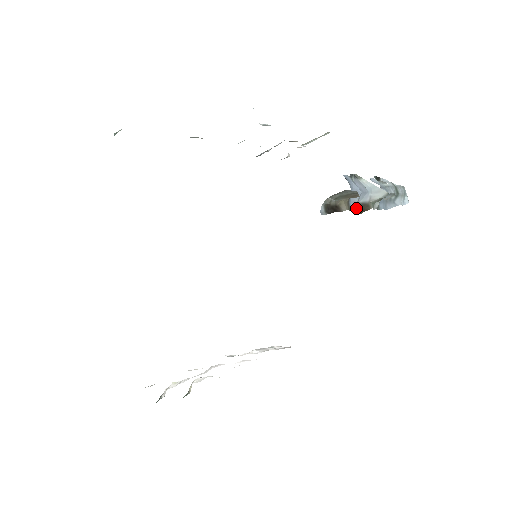
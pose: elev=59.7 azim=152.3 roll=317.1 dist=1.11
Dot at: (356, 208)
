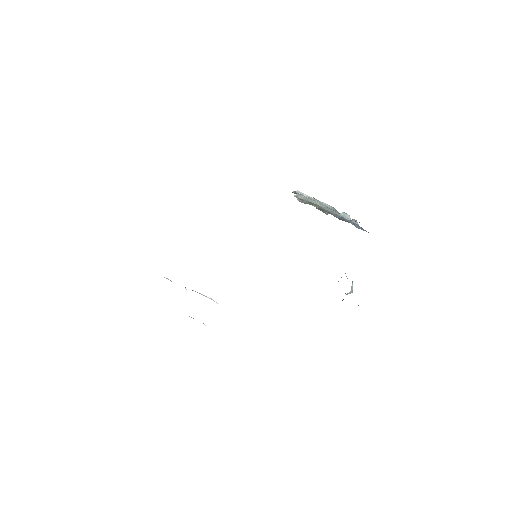
Dot at: occluded
